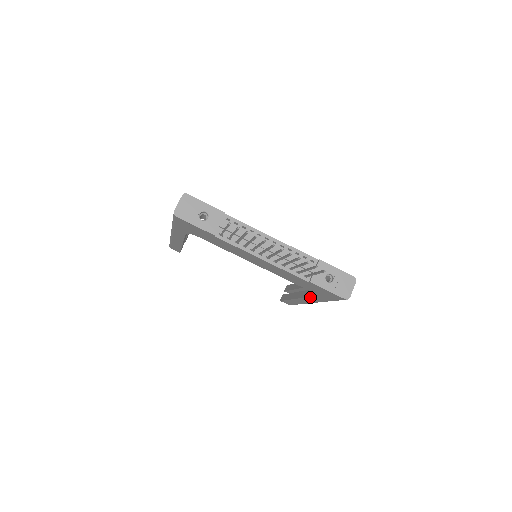
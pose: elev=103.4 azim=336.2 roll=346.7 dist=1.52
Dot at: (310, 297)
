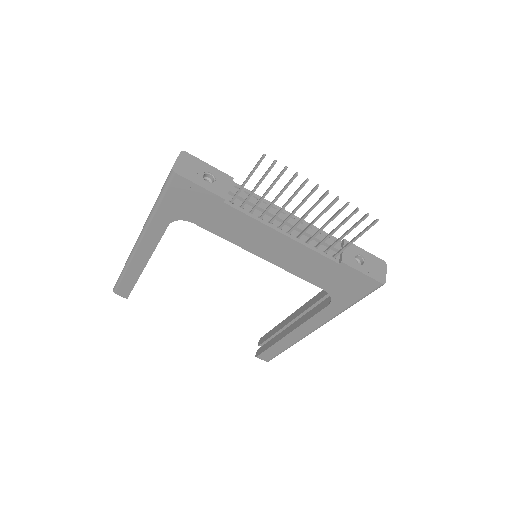
Dot at: (319, 313)
